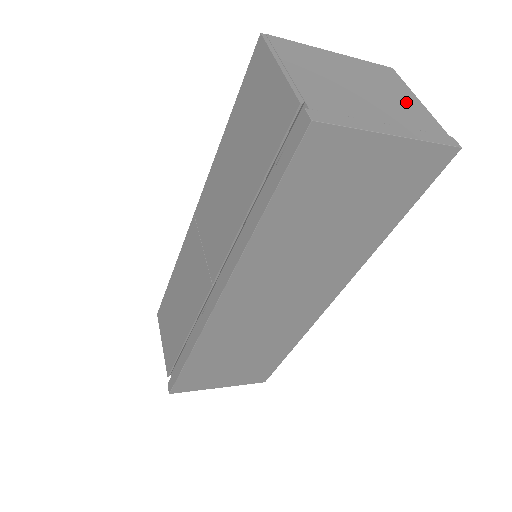
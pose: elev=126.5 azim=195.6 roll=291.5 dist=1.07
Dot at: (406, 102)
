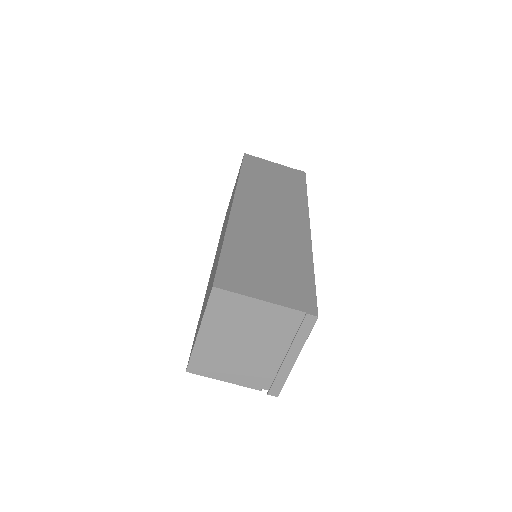
Dot at: (262, 317)
